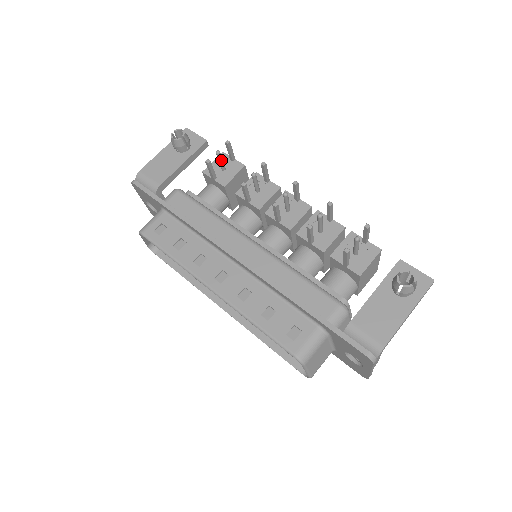
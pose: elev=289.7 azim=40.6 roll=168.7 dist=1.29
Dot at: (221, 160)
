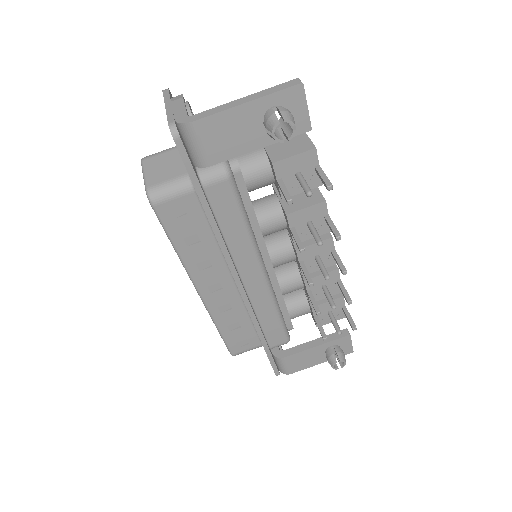
Dot at: (305, 188)
